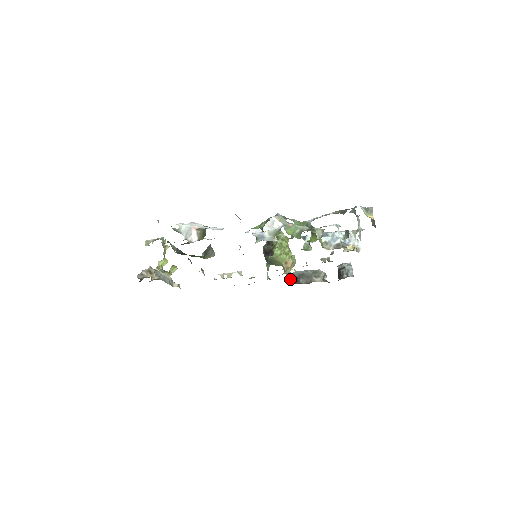
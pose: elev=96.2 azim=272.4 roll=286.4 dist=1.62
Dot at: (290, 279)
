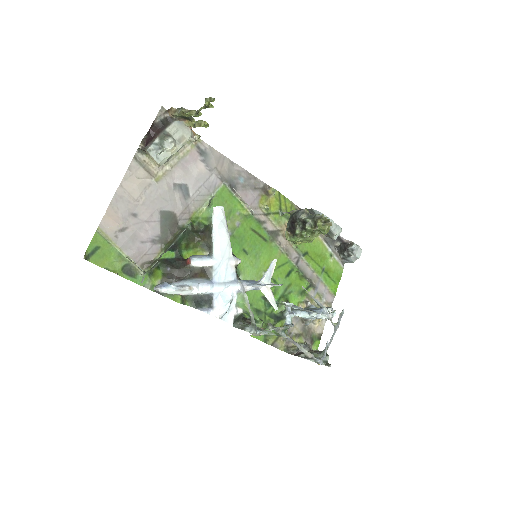
Dot at: (309, 212)
